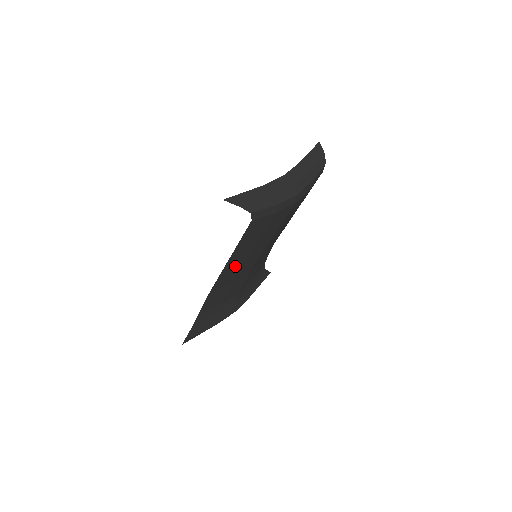
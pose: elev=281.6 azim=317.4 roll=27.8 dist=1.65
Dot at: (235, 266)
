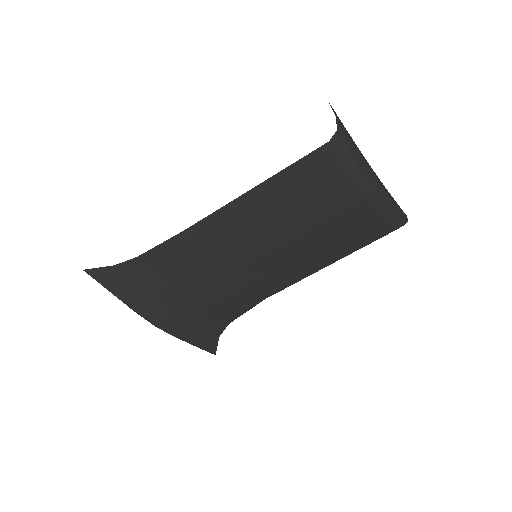
Dot at: (241, 220)
